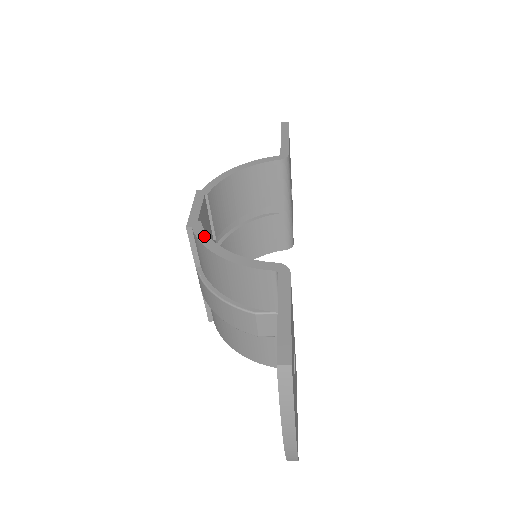
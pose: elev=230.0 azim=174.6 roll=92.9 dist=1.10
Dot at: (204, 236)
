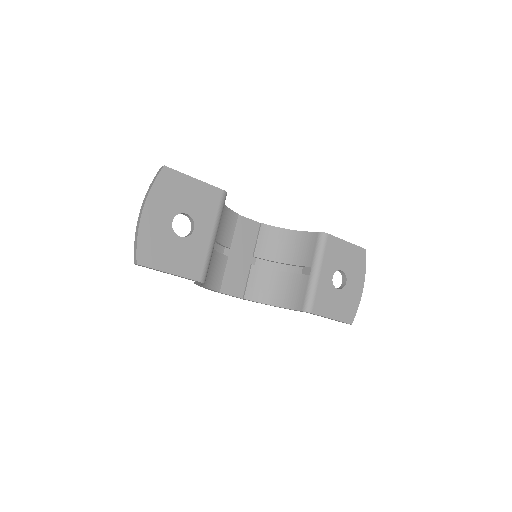
Dot at: (228, 208)
